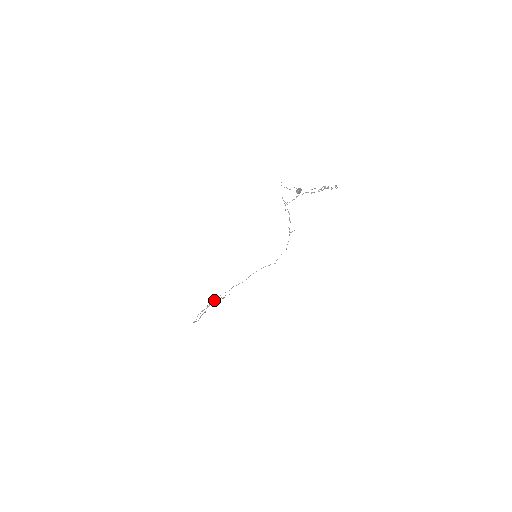
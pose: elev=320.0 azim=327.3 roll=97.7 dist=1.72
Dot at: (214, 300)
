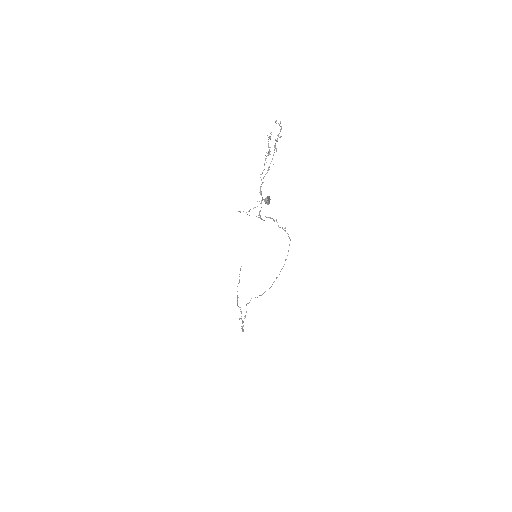
Dot at: occluded
